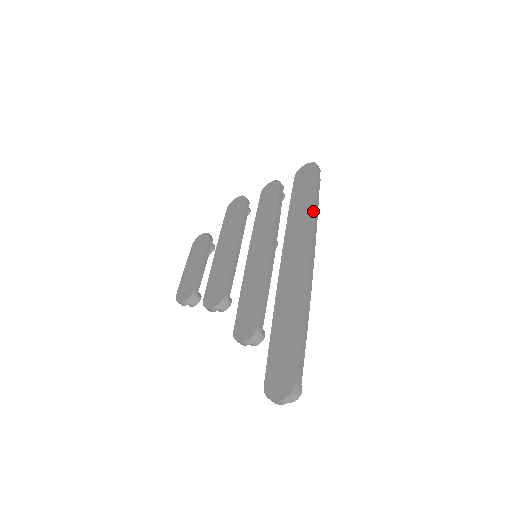
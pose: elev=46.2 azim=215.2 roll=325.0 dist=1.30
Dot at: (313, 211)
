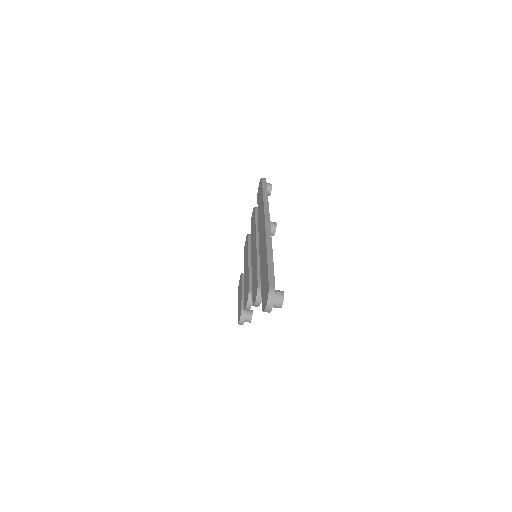
Dot at: (263, 201)
